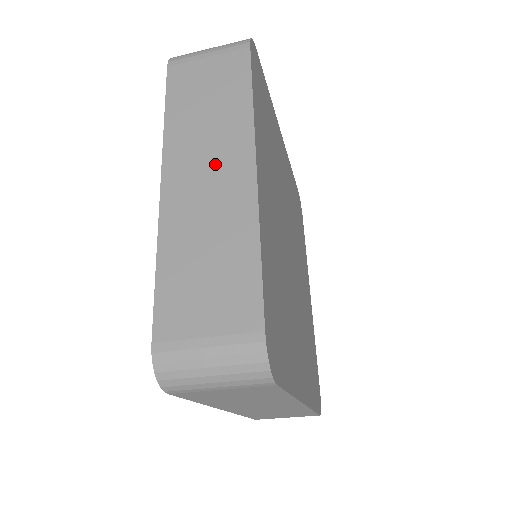
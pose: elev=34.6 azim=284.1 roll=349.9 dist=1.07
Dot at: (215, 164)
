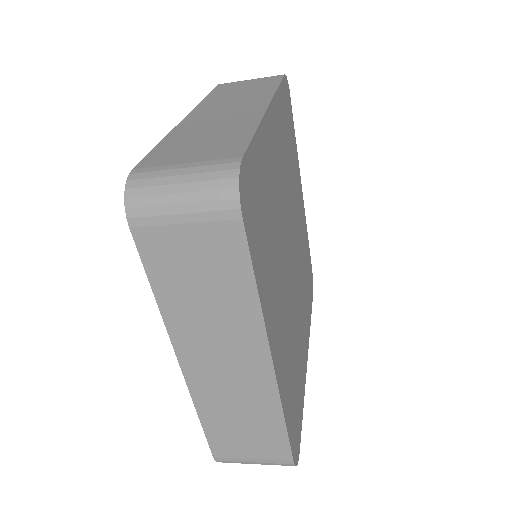
Dot at: (235, 107)
